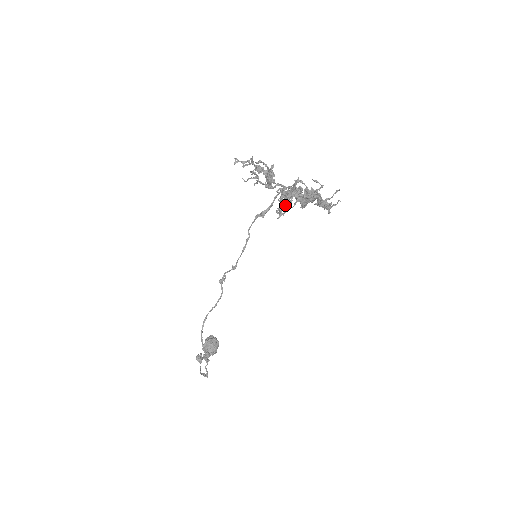
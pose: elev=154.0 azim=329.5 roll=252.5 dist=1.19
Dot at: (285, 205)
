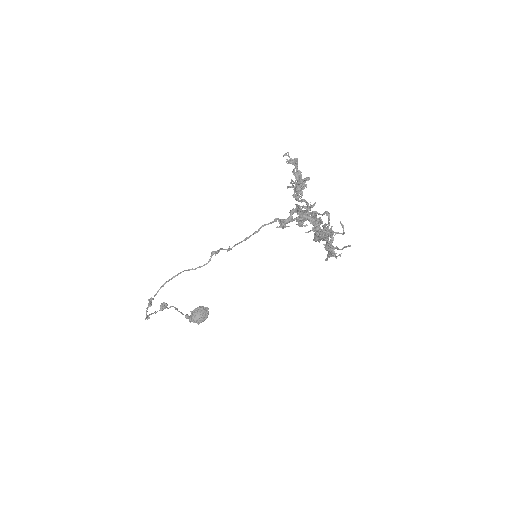
Dot at: (298, 224)
